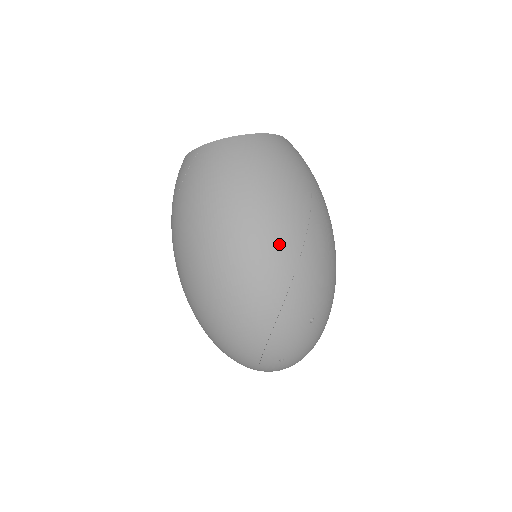
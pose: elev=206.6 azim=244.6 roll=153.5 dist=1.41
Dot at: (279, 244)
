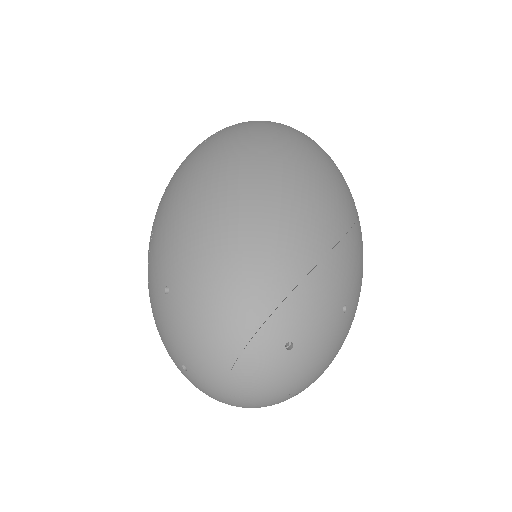
Dot at: (339, 195)
